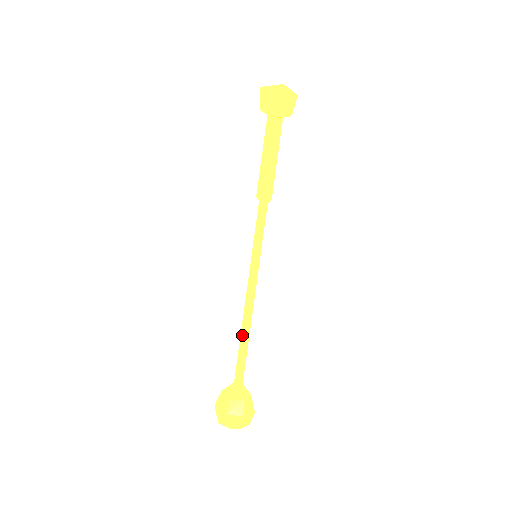
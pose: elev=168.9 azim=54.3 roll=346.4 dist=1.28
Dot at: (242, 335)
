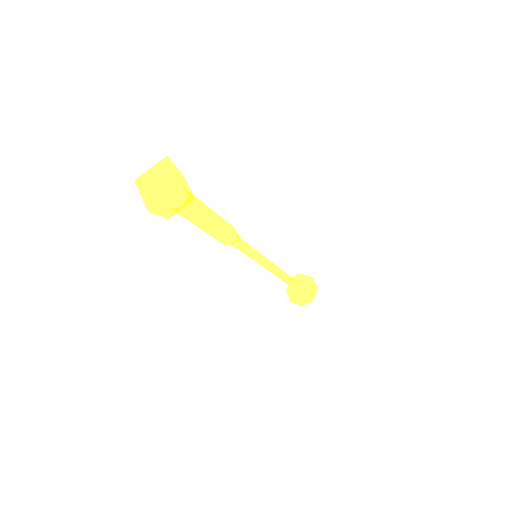
Dot at: (279, 278)
